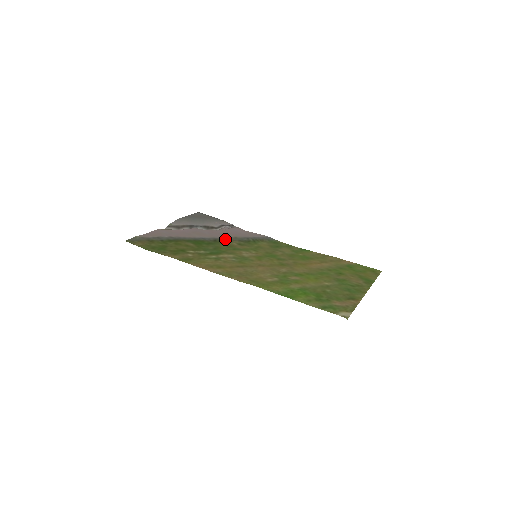
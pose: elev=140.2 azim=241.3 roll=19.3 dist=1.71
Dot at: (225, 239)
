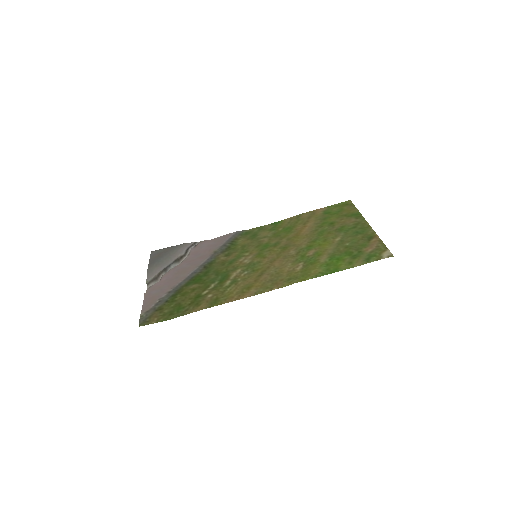
Dot at: (211, 260)
